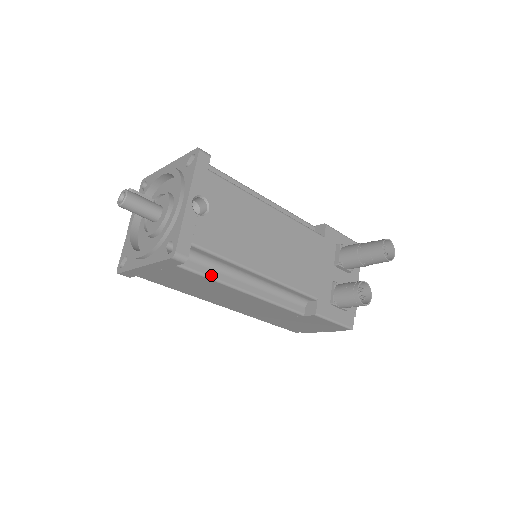
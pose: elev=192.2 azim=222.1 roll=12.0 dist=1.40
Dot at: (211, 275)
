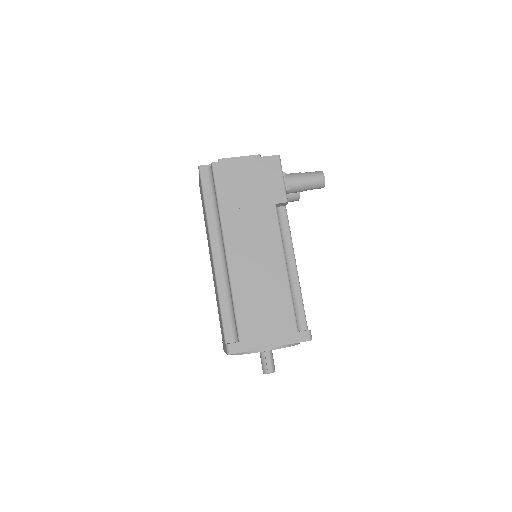
Dot at: occluded
